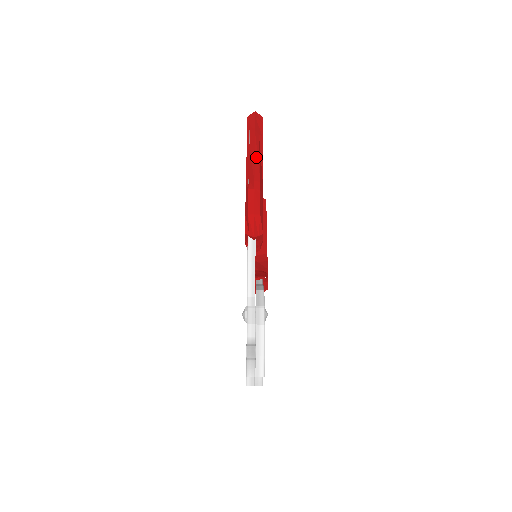
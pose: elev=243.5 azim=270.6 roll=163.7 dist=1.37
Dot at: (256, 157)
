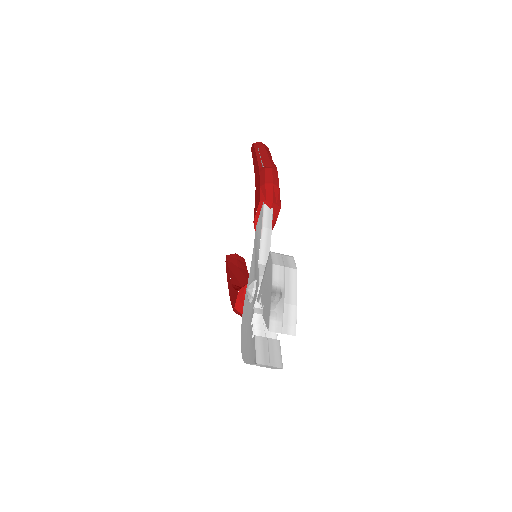
Dot at: (269, 156)
